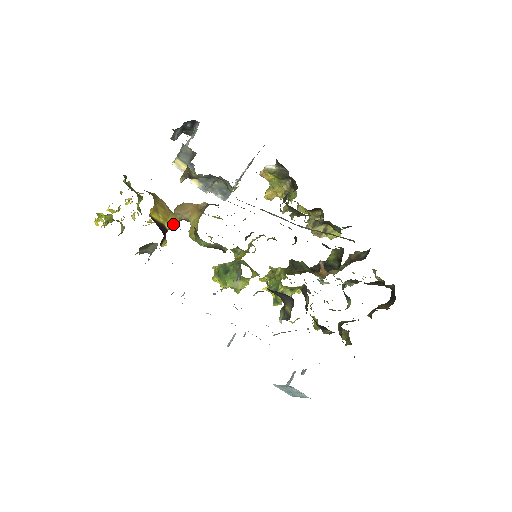
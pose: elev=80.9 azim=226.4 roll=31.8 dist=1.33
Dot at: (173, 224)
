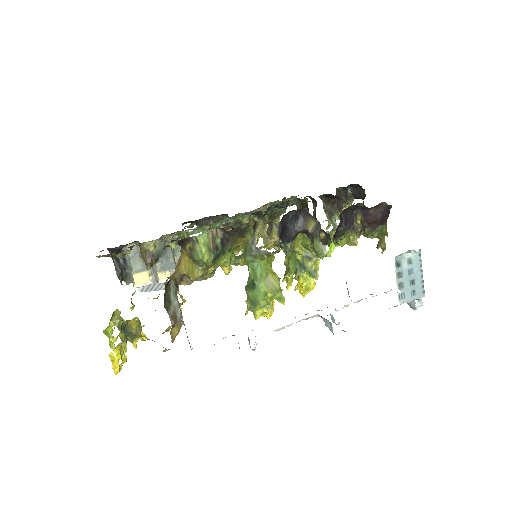
Dot at: occluded
